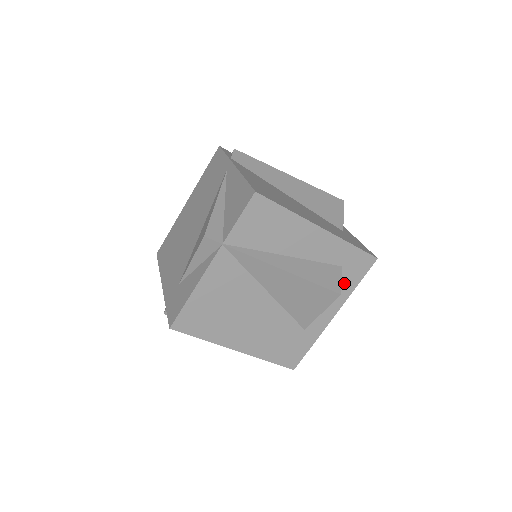
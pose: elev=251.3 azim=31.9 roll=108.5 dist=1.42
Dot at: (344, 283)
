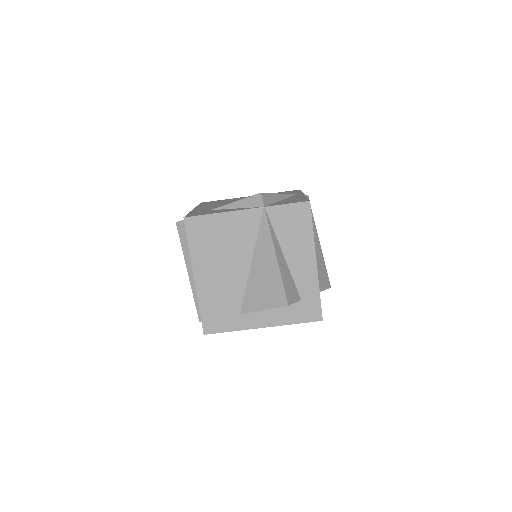
Dot at: (291, 312)
